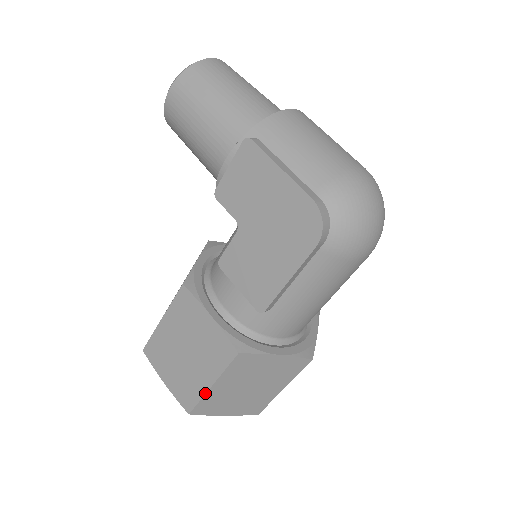
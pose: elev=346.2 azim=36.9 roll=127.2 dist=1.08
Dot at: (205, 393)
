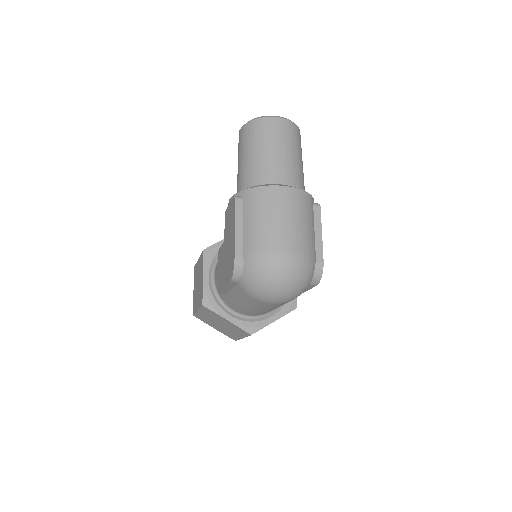
Dot at: (196, 311)
